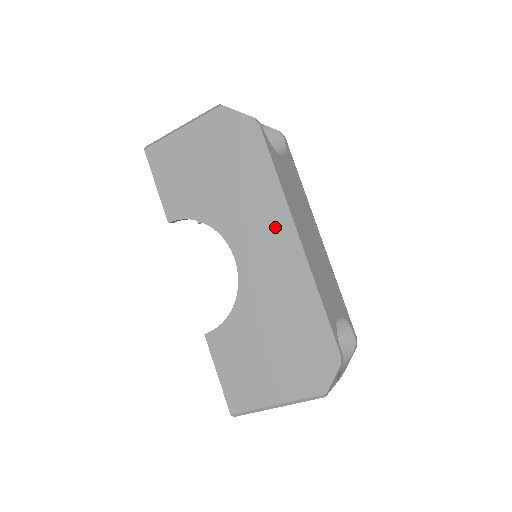
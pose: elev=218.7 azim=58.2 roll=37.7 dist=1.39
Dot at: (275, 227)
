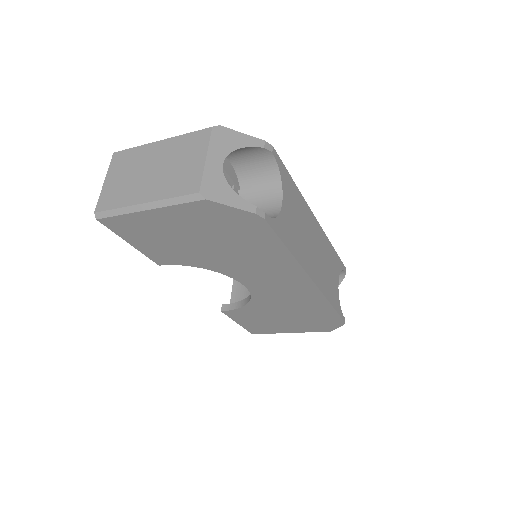
Dot at: (288, 276)
